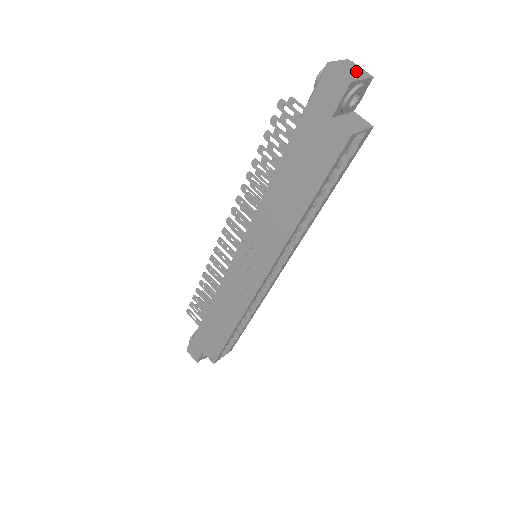
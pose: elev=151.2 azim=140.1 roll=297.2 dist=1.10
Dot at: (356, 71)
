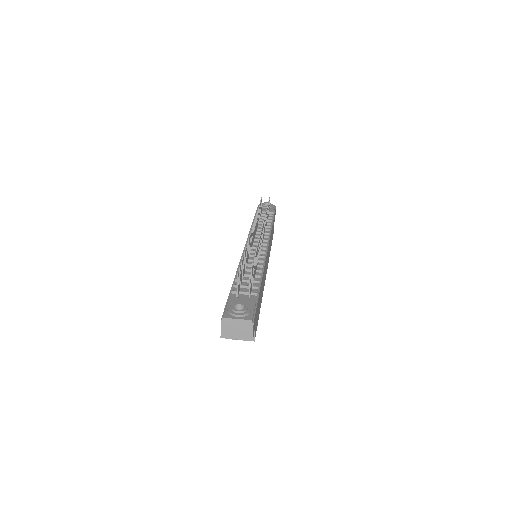
Dot at: (241, 332)
